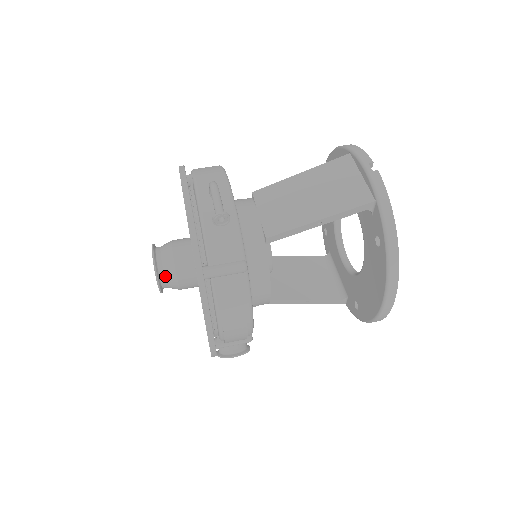
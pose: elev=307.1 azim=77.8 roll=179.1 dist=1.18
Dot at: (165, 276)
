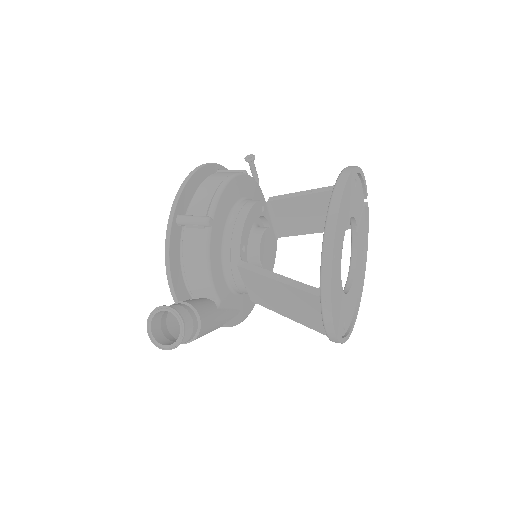
Dot at: occluded
